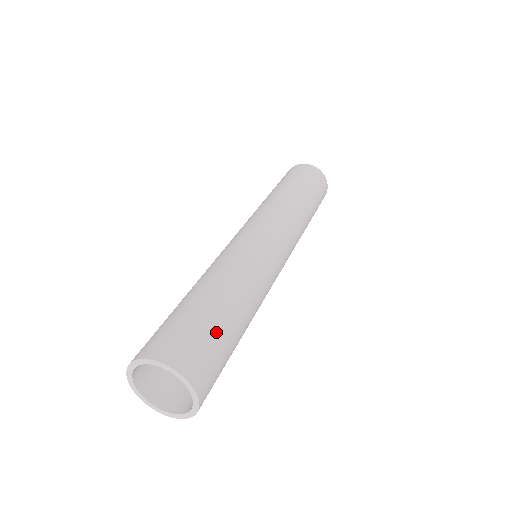
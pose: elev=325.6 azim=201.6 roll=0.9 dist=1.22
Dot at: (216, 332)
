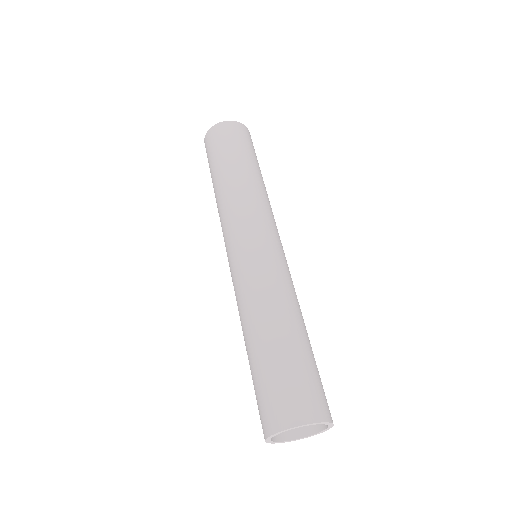
Dot at: (281, 369)
